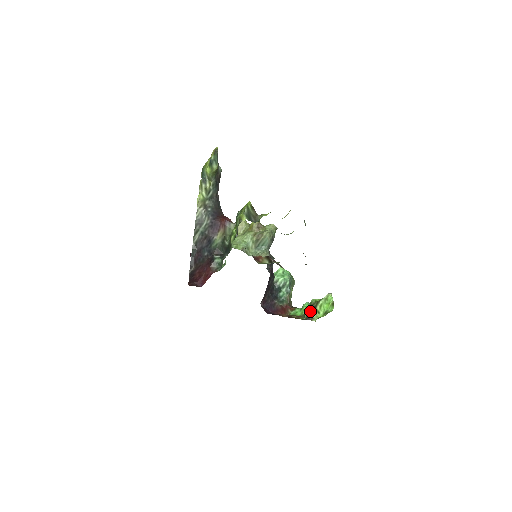
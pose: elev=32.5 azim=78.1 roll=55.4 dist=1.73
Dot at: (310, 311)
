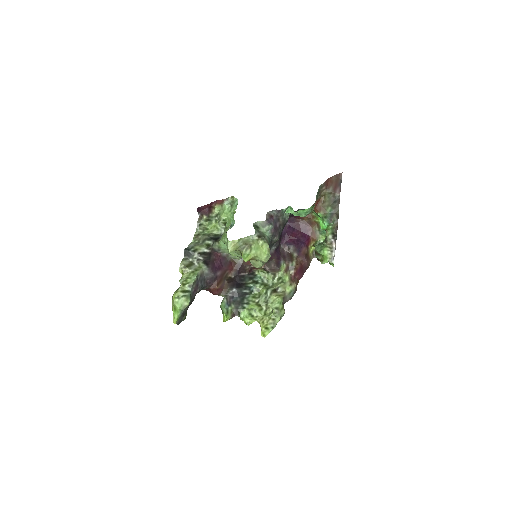
Dot at: (316, 257)
